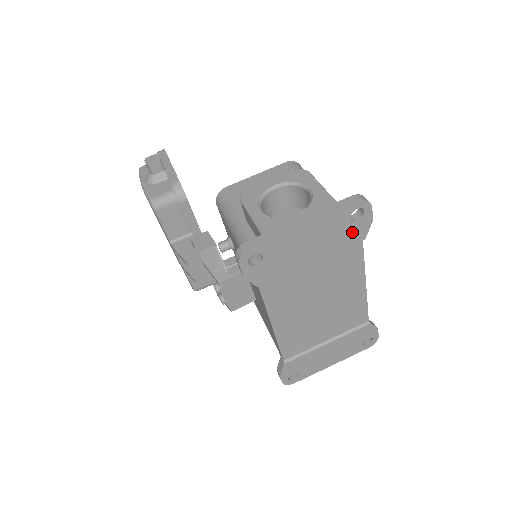
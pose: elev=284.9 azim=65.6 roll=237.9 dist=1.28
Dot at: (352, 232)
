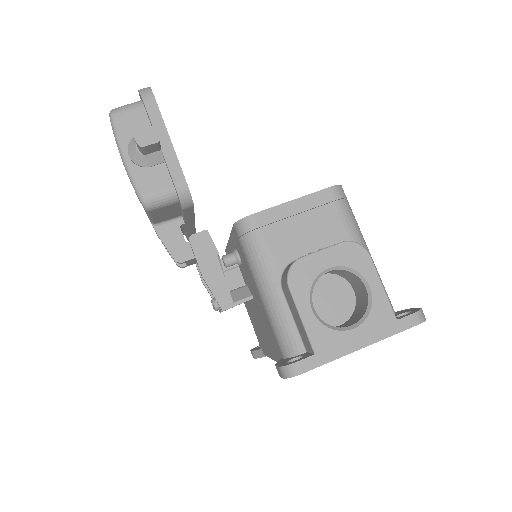
Dot at: occluded
